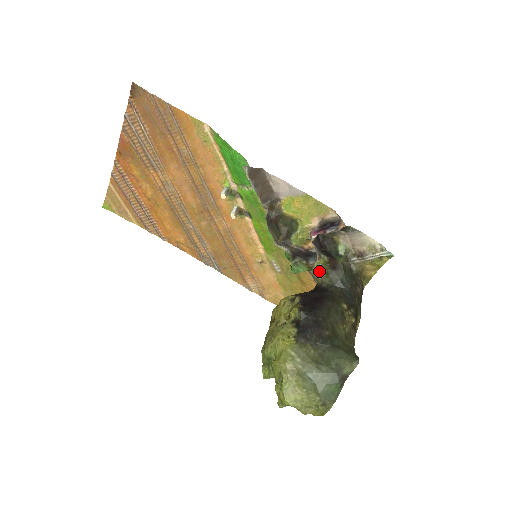
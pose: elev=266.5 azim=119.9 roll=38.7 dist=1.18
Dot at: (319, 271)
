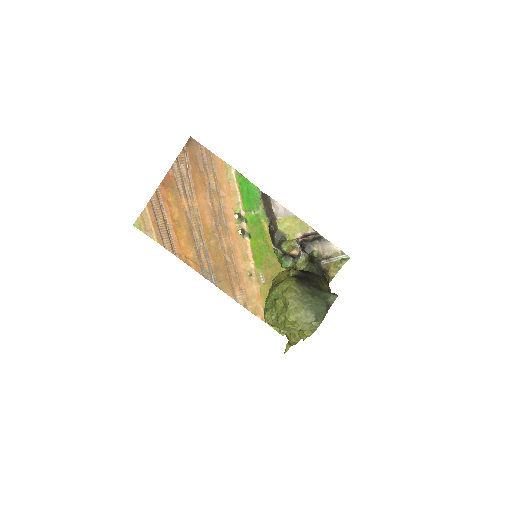
Dot at: (302, 264)
